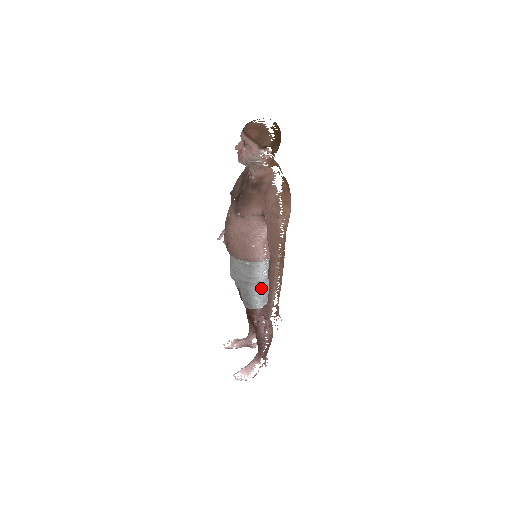
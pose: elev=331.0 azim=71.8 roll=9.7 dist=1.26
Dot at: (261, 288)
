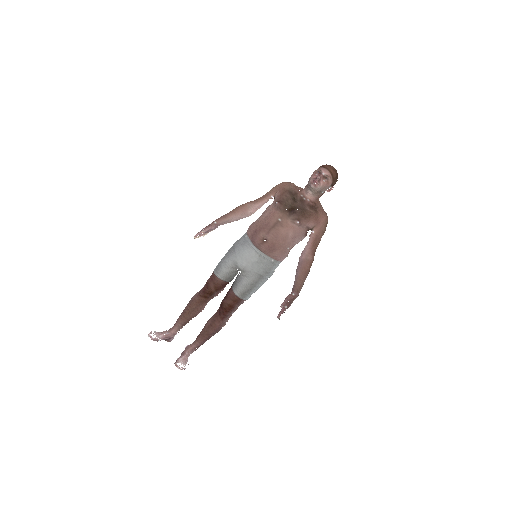
Dot at: (264, 282)
